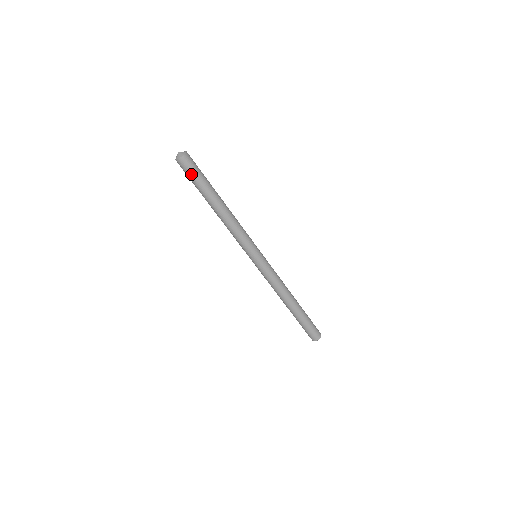
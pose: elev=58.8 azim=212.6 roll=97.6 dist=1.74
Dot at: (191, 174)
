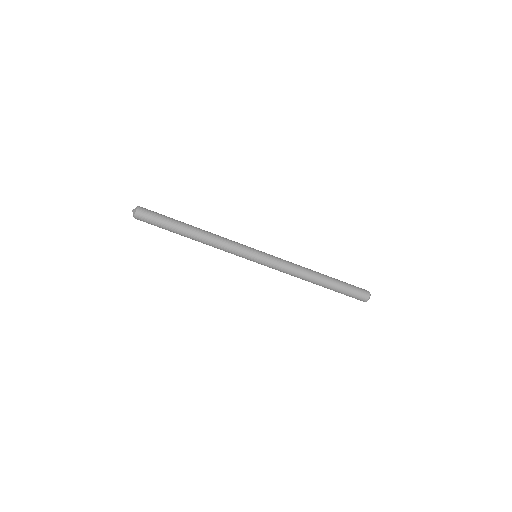
Dot at: (153, 218)
